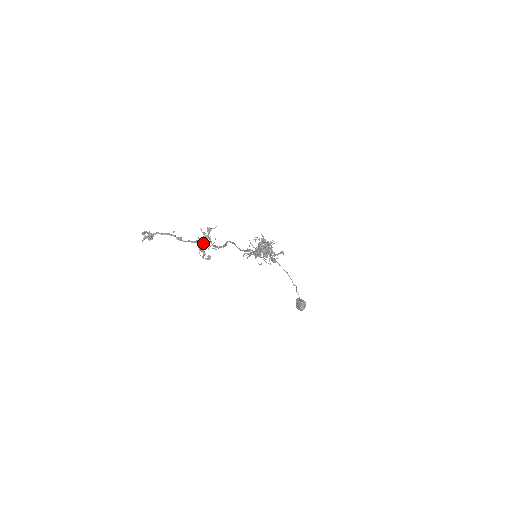
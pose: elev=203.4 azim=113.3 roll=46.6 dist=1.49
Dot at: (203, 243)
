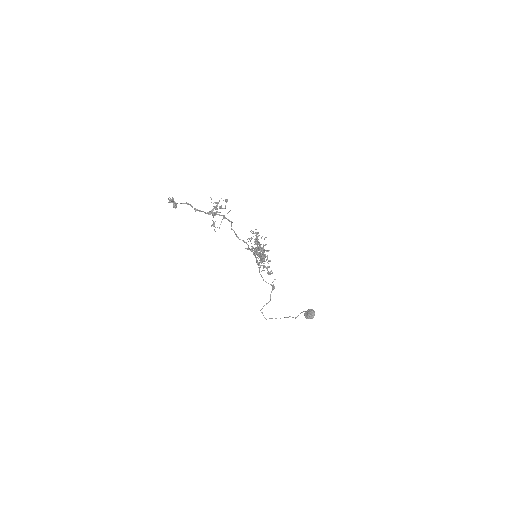
Dot at: (216, 208)
